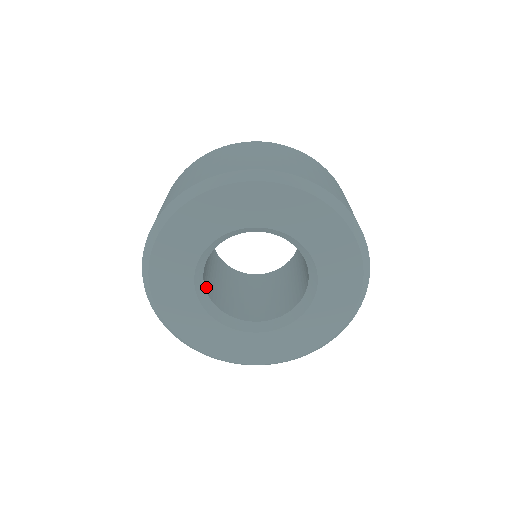
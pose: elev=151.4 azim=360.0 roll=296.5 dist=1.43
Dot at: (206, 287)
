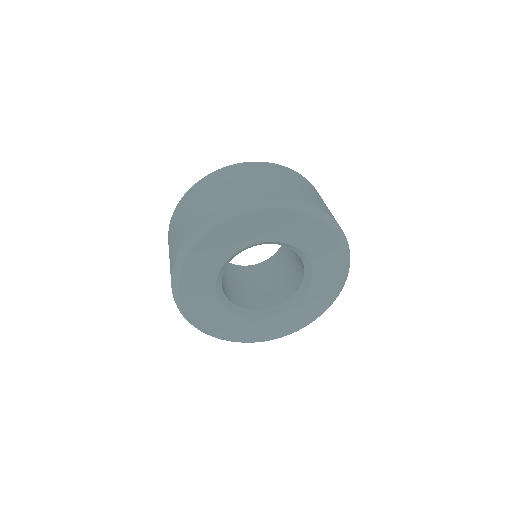
Dot at: occluded
